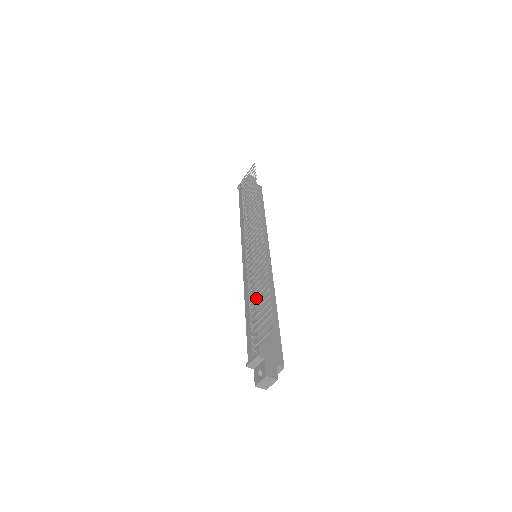
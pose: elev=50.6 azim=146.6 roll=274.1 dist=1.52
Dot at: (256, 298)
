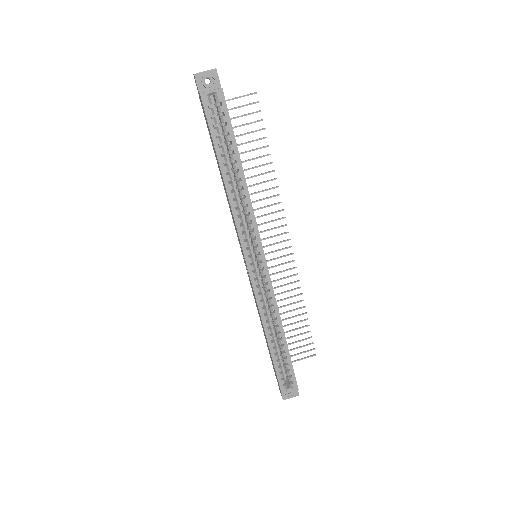
Dot at: occluded
